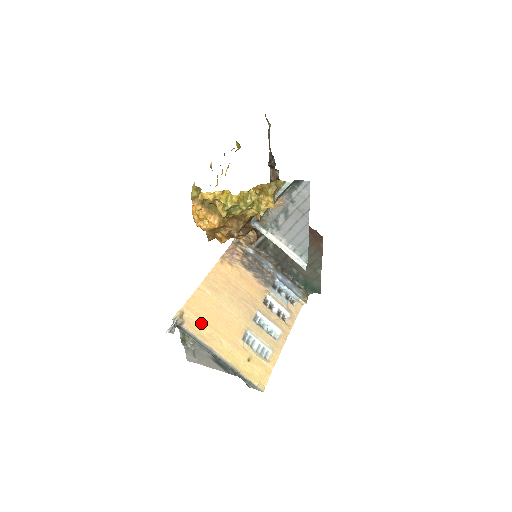
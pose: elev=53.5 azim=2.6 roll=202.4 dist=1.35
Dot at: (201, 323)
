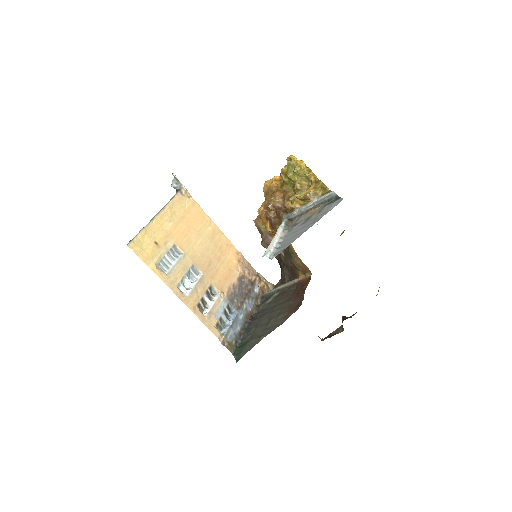
Dot at: (183, 210)
